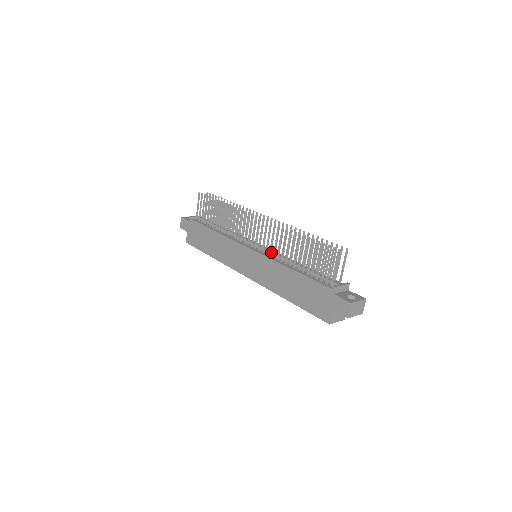
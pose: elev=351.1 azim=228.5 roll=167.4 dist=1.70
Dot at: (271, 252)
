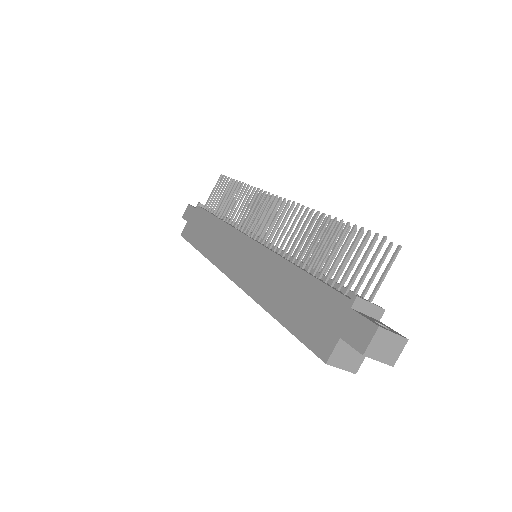
Dot at: (278, 248)
